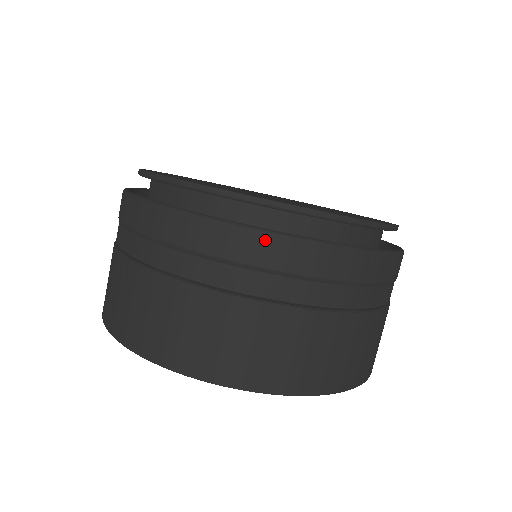
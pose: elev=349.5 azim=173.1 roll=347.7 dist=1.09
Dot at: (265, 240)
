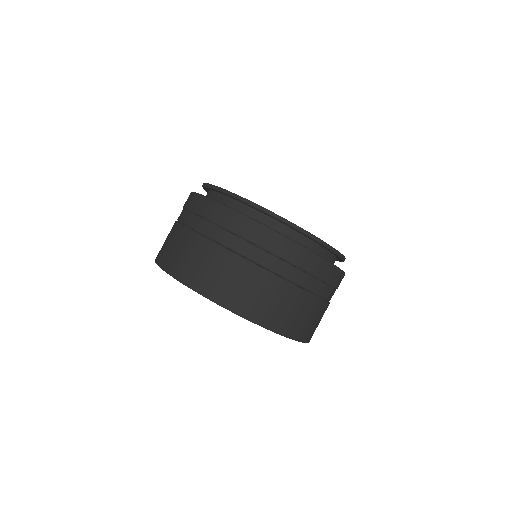
Dot at: (232, 214)
